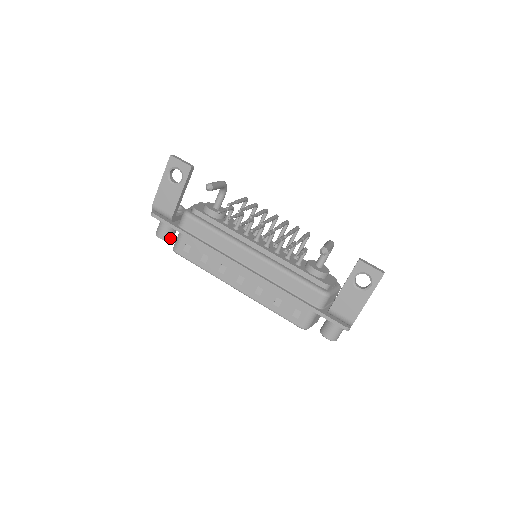
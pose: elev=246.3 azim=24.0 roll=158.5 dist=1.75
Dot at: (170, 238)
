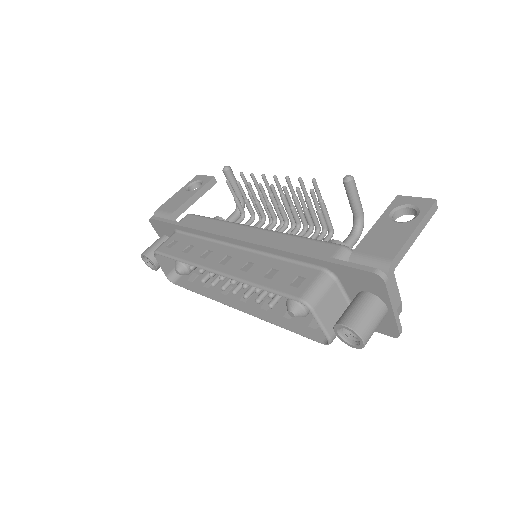
Dot at: (155, 259)
